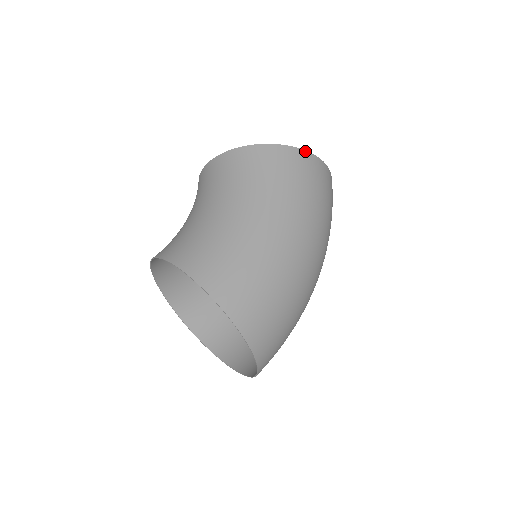
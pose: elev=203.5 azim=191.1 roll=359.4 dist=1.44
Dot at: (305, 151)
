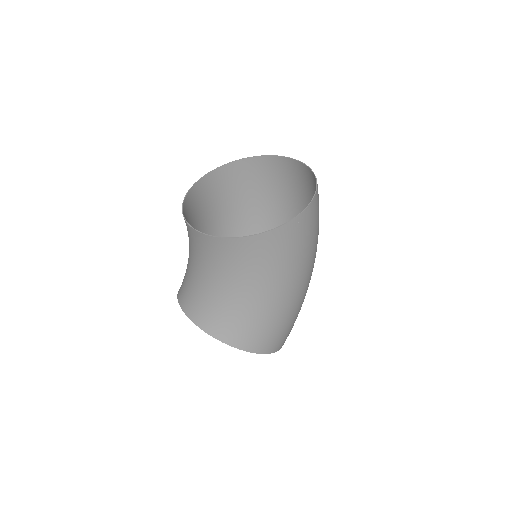
Dot at: (306, 209)
